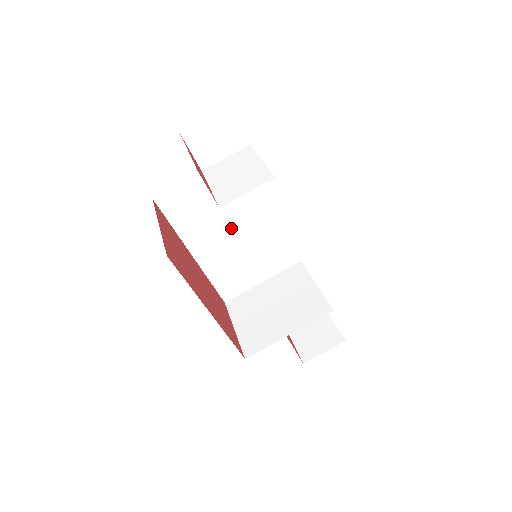
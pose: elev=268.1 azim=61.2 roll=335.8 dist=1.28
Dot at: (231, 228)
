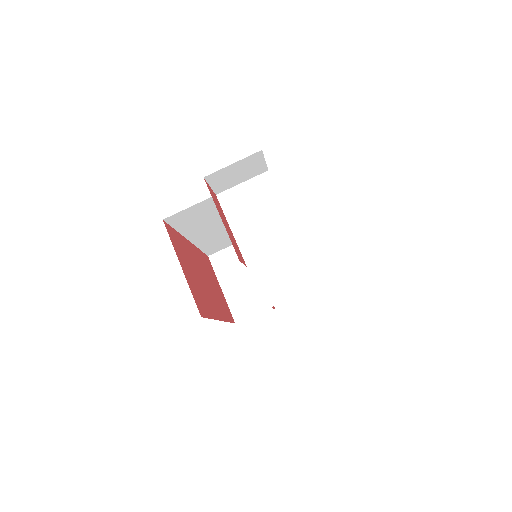
Dot at: occluded
